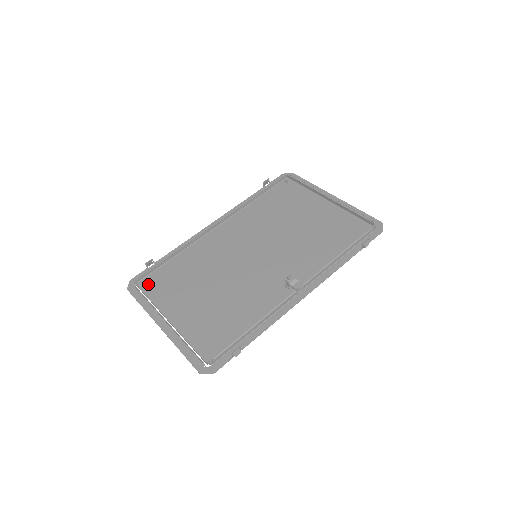
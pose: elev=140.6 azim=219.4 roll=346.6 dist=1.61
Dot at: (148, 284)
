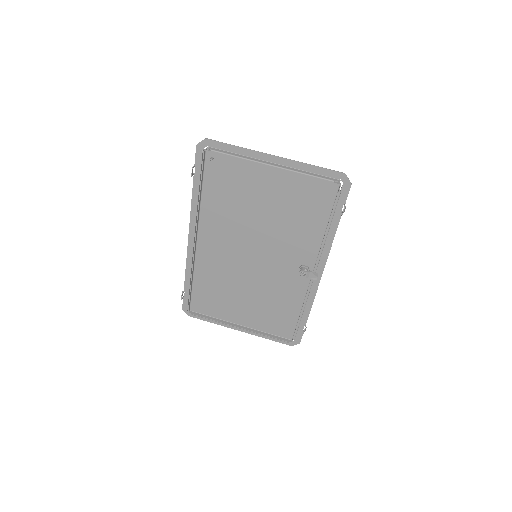
Dot at: (198, 308)
